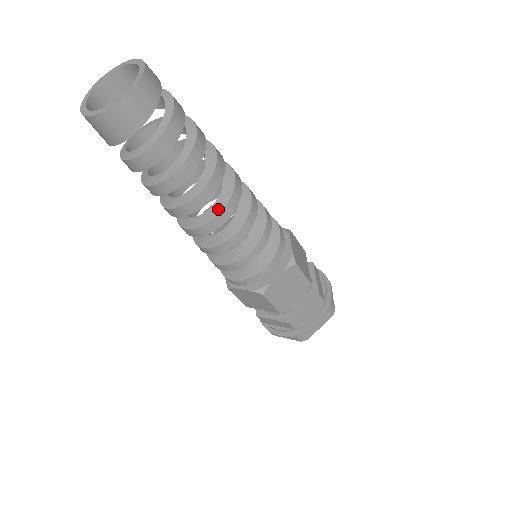
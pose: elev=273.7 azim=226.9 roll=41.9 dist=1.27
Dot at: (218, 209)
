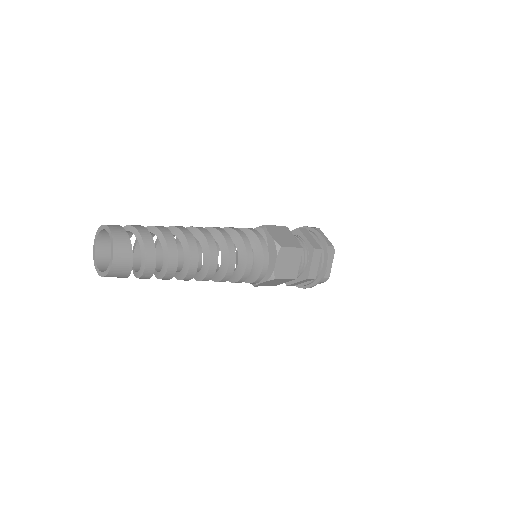
Dot at: (207, 261)
